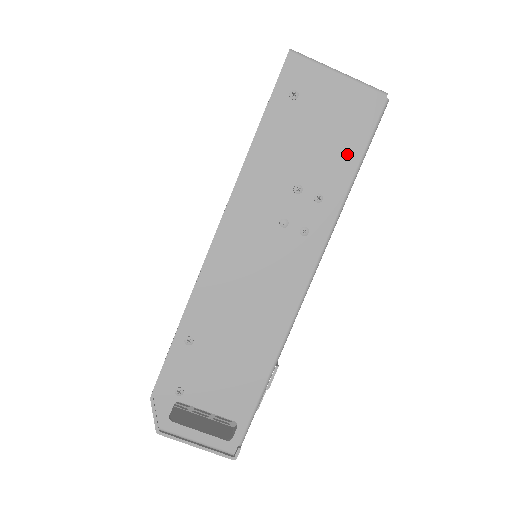
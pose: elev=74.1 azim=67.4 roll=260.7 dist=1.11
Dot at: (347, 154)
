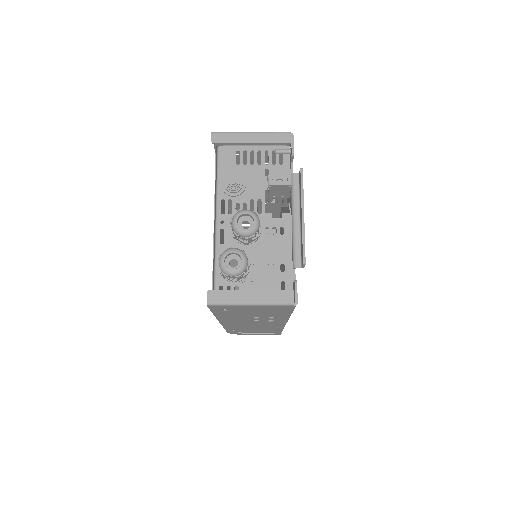
Dot at: (280, 313)
